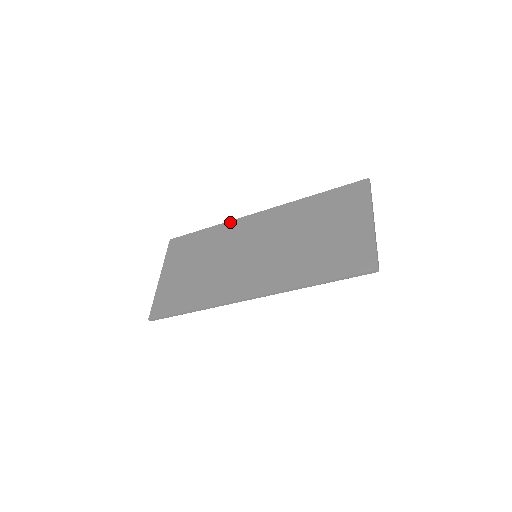
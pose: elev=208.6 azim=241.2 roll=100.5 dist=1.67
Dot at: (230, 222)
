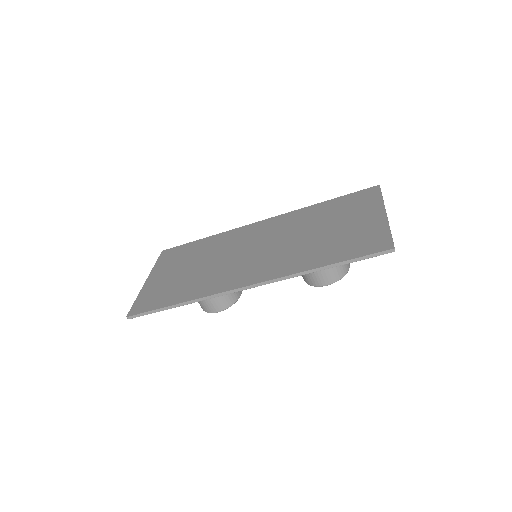
Dot at: (230, 231)
